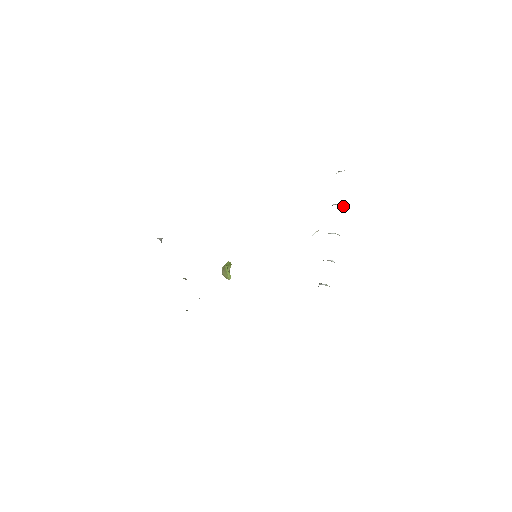
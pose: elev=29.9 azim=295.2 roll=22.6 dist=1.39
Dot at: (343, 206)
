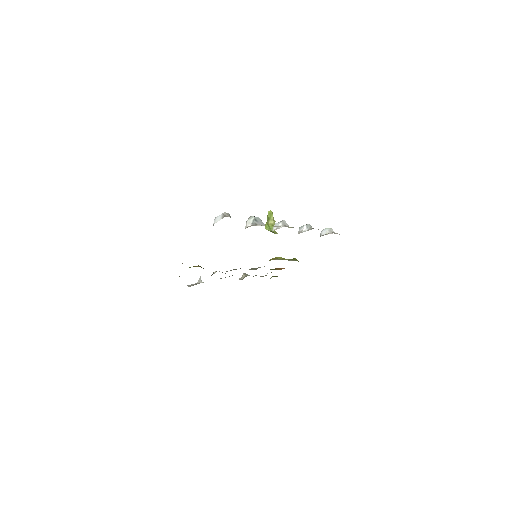
Dot at: (253, 220)
